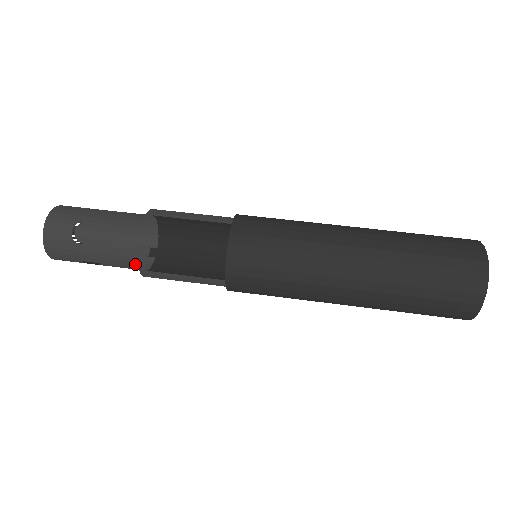
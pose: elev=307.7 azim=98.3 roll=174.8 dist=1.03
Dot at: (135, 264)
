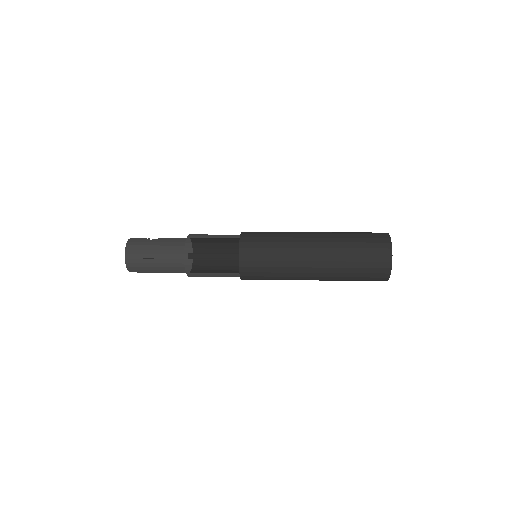
Dot at: (182, 247)
